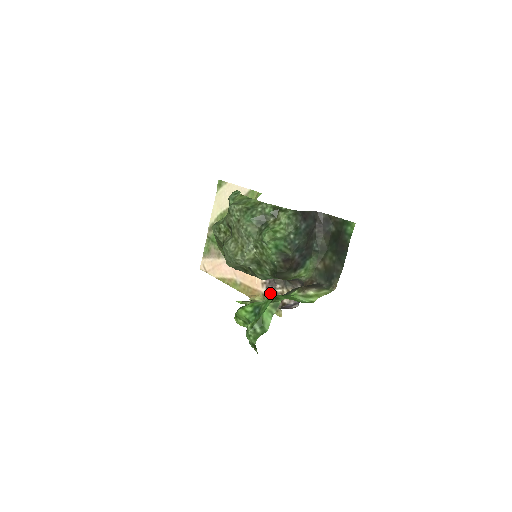
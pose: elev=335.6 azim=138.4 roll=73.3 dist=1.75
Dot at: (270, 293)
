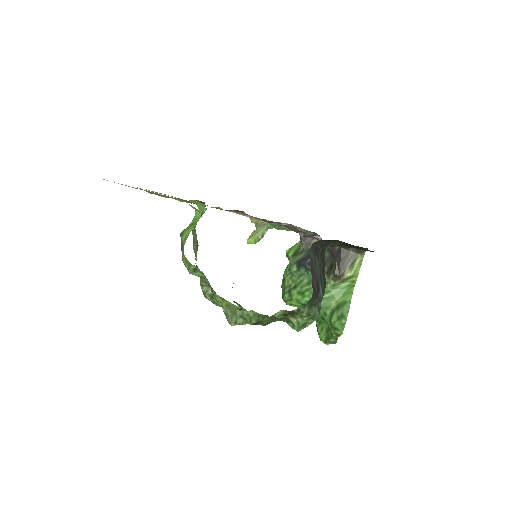
Dot at: occluded
